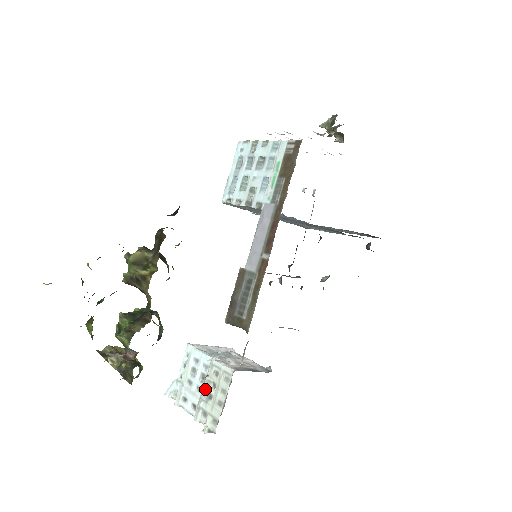
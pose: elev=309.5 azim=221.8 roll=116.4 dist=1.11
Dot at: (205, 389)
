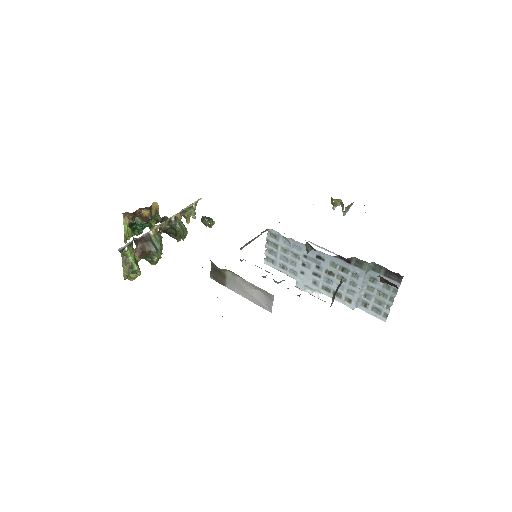
Dot at: occluded
